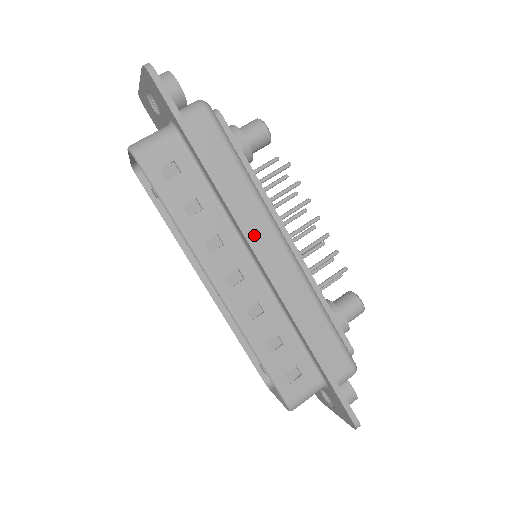
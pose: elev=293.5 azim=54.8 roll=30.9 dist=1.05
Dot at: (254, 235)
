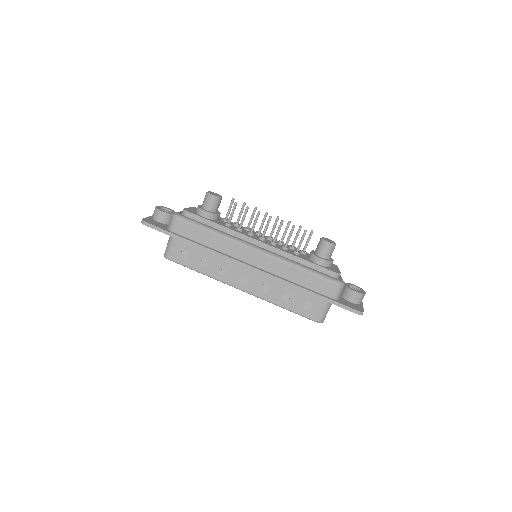
Dot at: (237, 256)
